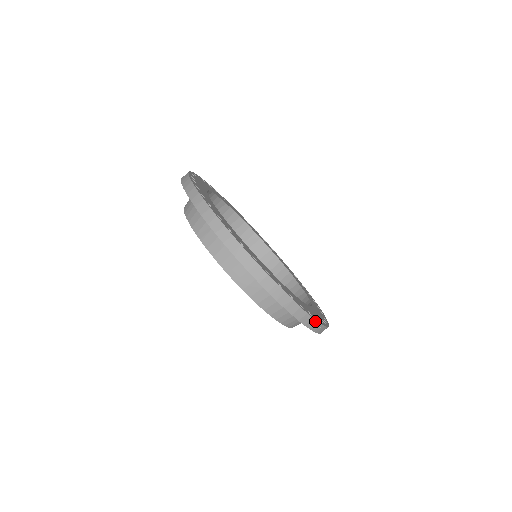
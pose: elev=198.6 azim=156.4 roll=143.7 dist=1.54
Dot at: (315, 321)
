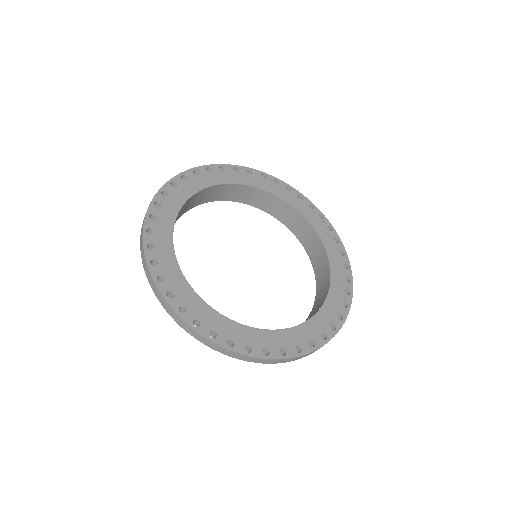
Dot at: occluded
